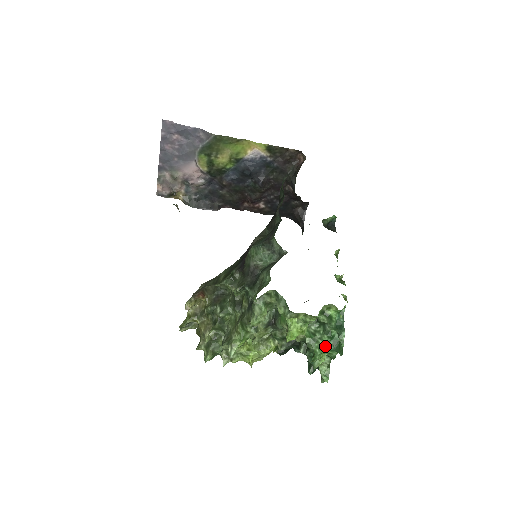
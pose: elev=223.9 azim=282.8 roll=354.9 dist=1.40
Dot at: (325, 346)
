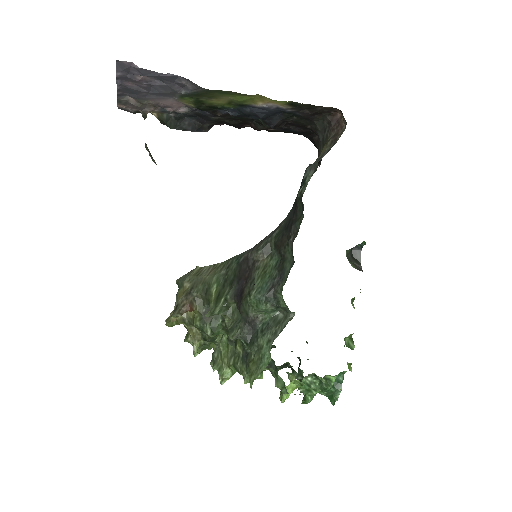
Dot at: occluded
